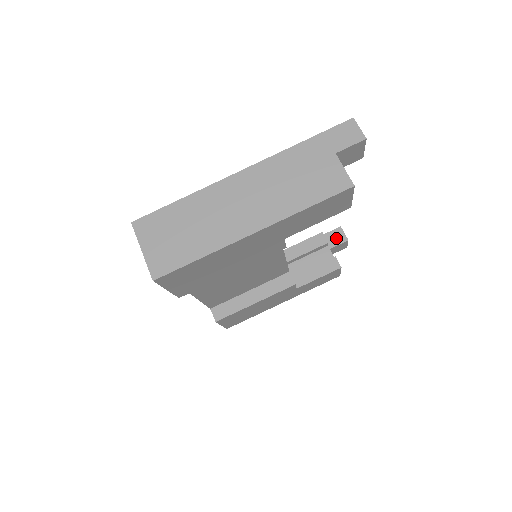
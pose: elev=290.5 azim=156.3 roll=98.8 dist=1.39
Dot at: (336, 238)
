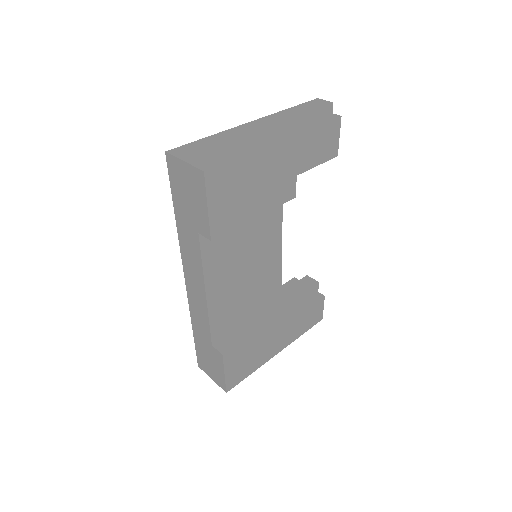
Dot at: (307, 283)
